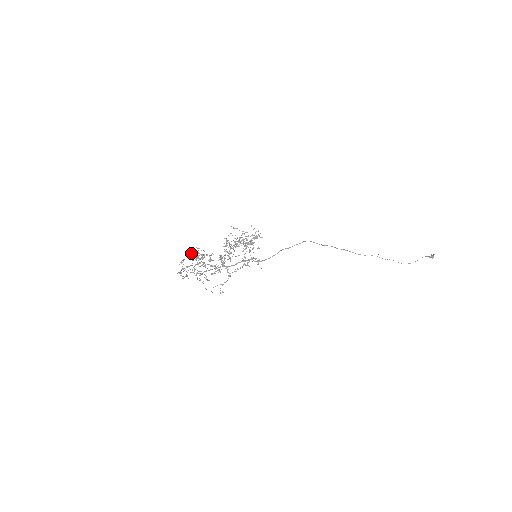
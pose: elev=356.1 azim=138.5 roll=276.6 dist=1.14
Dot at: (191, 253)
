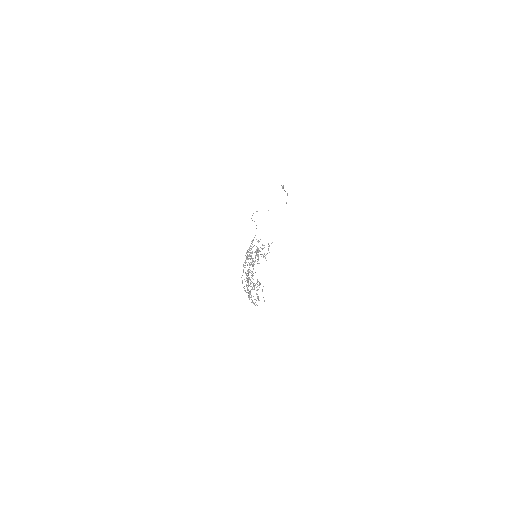
Dot at: (254, 285)
